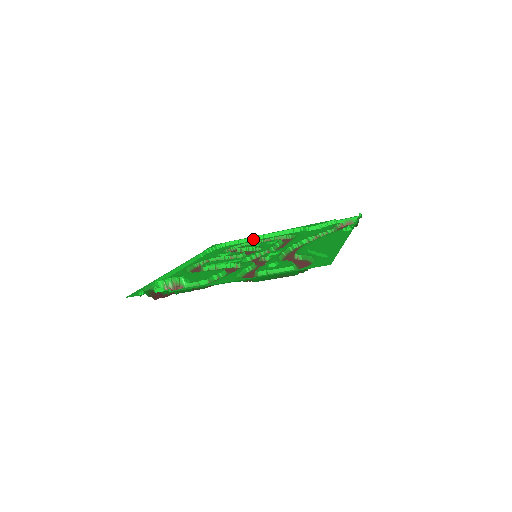
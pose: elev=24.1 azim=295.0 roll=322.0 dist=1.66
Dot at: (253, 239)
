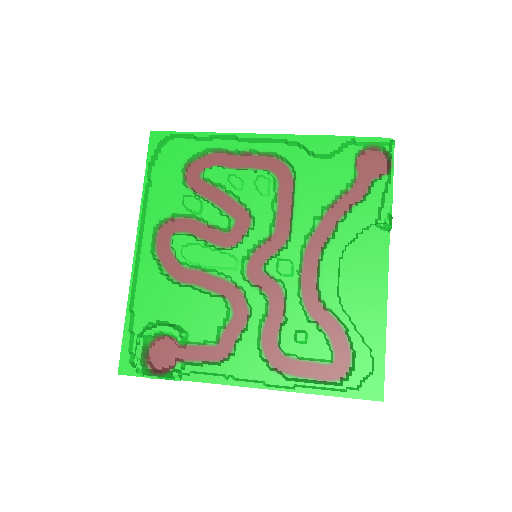
Dot at: (219, 138)
